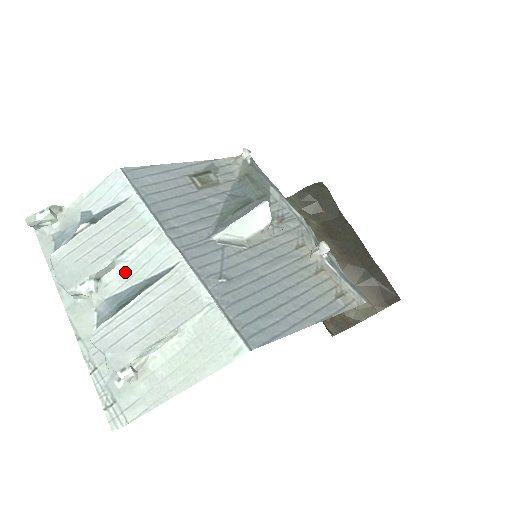
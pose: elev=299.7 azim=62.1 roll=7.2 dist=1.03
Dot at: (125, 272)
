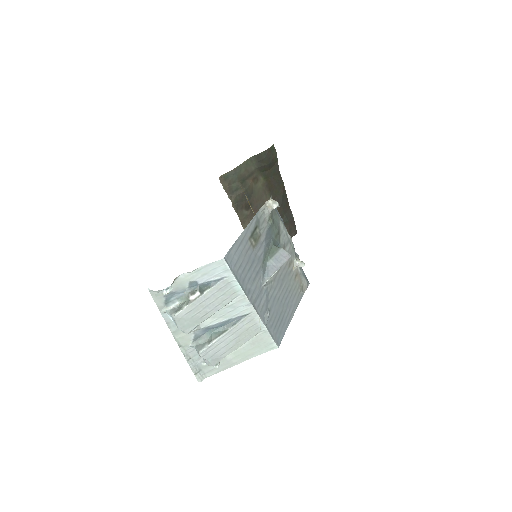
Dot at: (216, 315)
